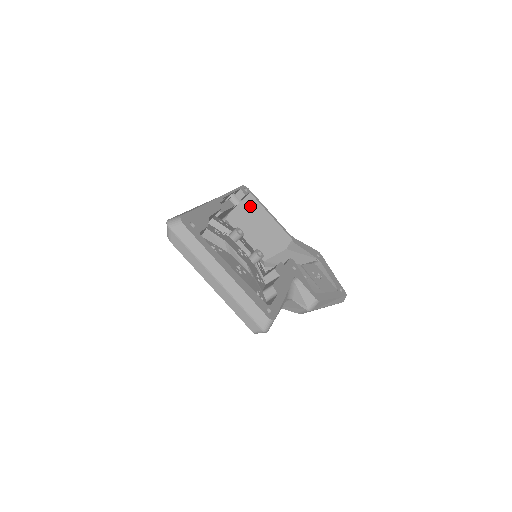
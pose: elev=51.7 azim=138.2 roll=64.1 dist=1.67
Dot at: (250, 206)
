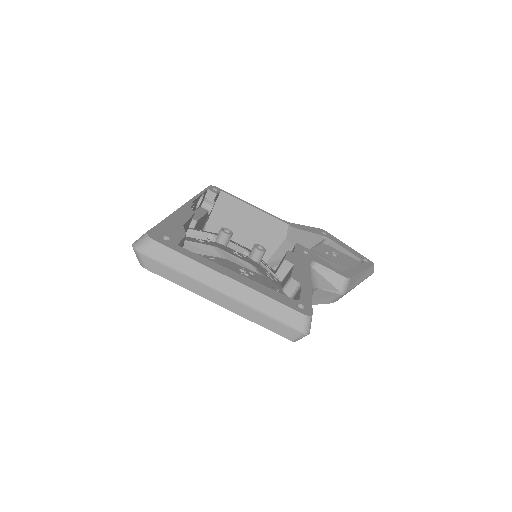
Dot at: (226, 206)
